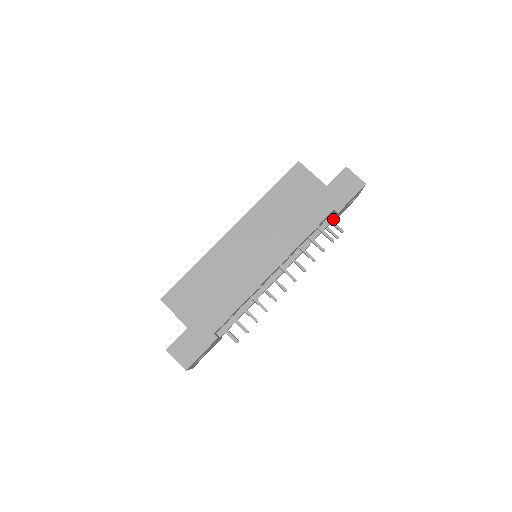
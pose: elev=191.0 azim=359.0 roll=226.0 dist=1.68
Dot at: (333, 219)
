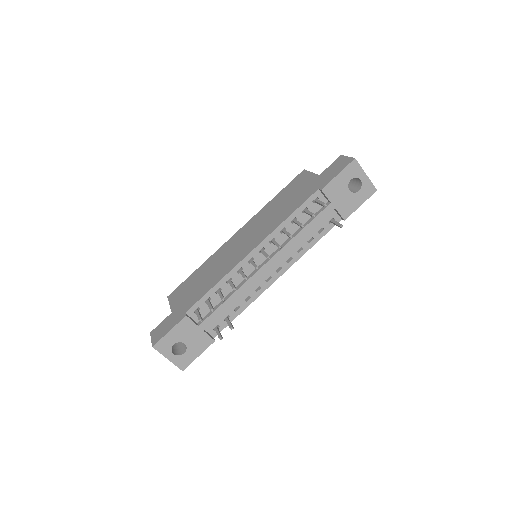
Dot at: (328, 204)
